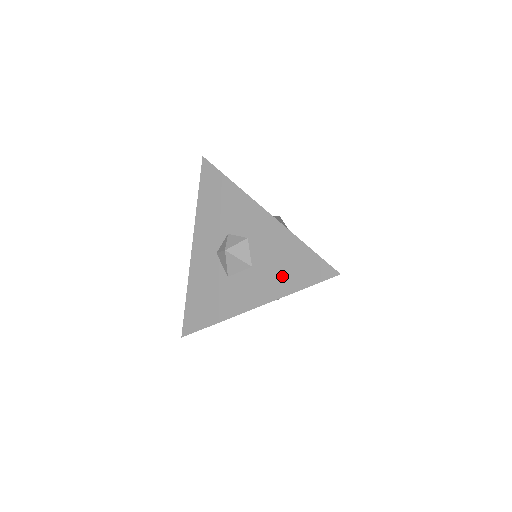
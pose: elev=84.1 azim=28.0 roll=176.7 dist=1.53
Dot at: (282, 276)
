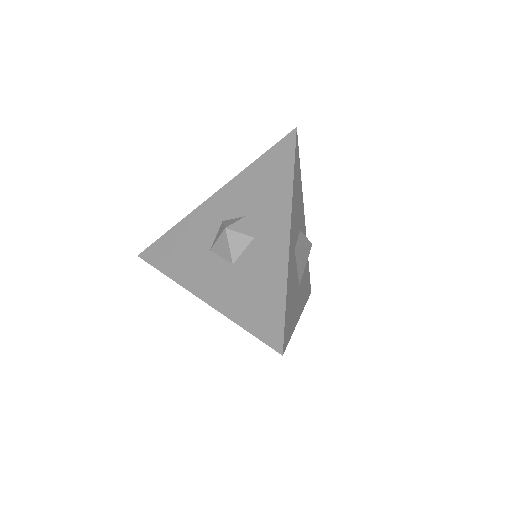
Dot at: (243, 300)
